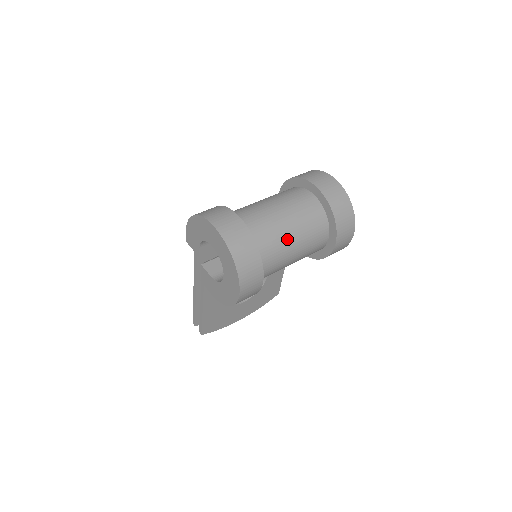
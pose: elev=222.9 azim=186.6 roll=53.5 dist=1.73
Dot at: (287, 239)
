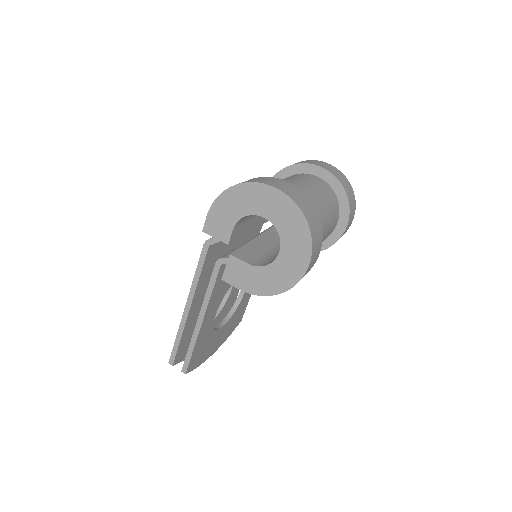
Dot at: (322, 213)
